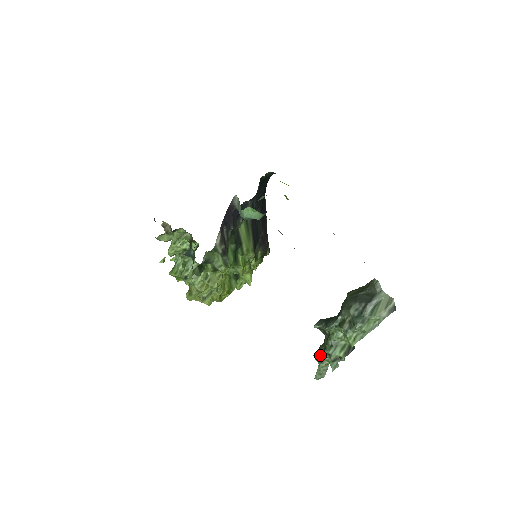
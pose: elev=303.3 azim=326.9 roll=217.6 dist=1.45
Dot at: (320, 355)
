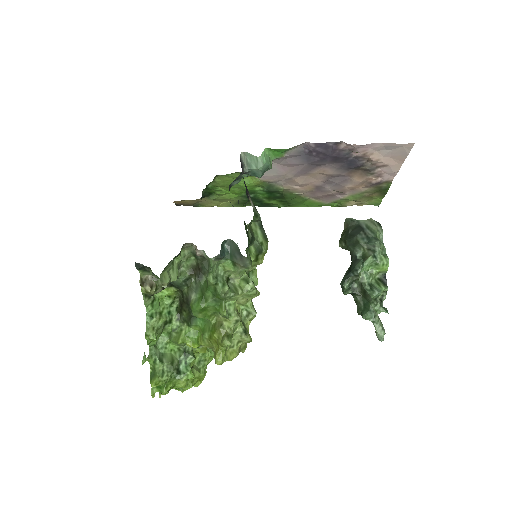
Dot at: (368, 311)
